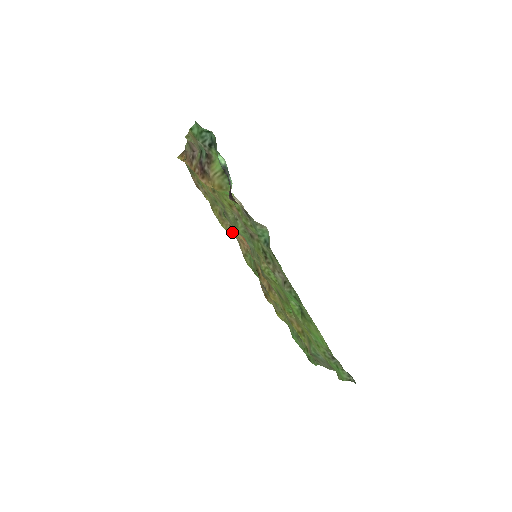
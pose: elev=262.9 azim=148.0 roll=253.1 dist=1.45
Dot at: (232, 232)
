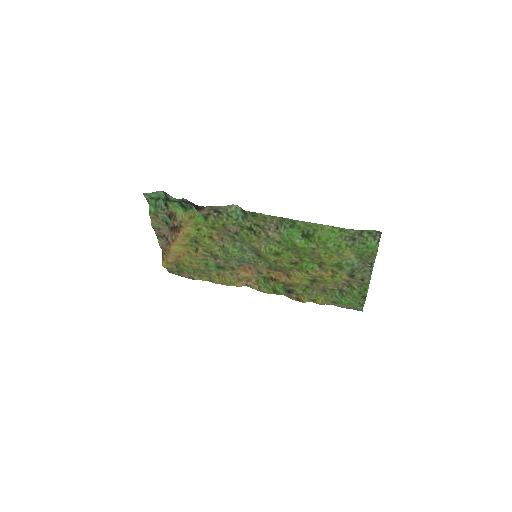
Dot at: (235, 277)
